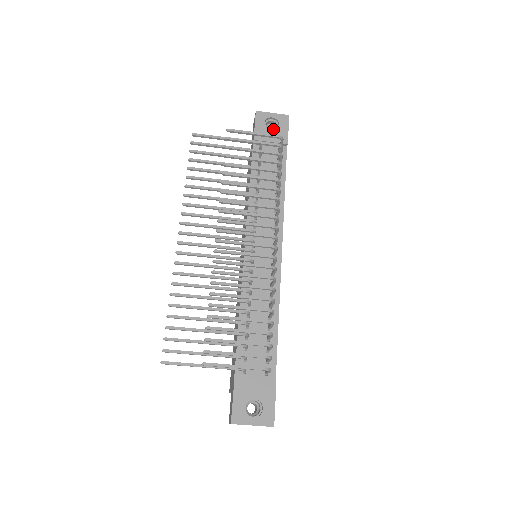
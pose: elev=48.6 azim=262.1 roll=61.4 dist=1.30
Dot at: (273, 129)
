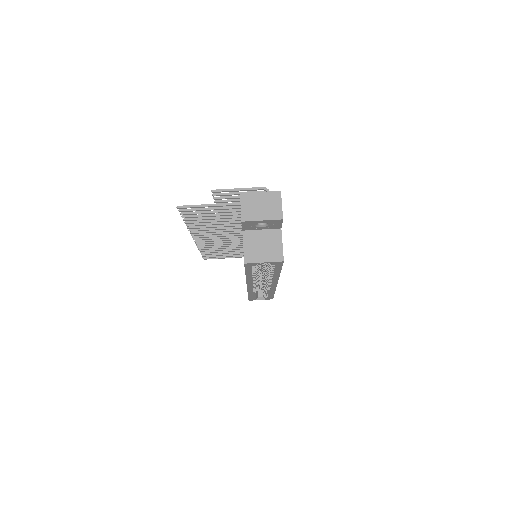
Dot at: occluded
